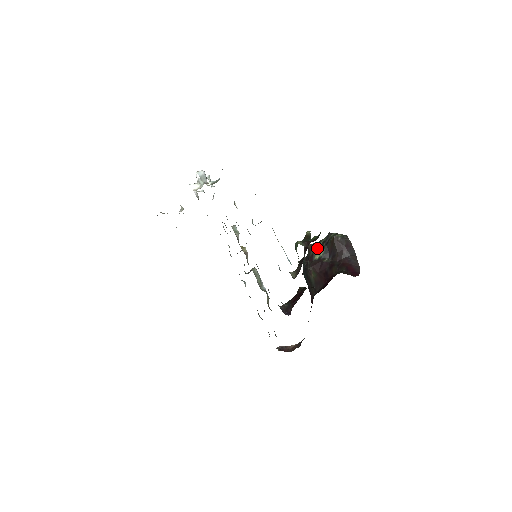
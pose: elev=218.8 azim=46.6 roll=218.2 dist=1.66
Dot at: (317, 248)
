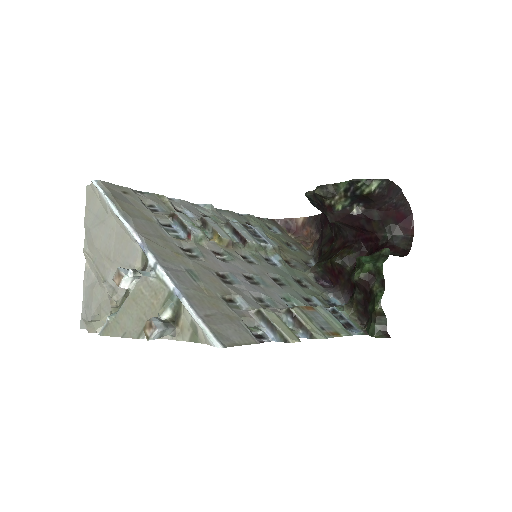
Dot at: (336, 199)
